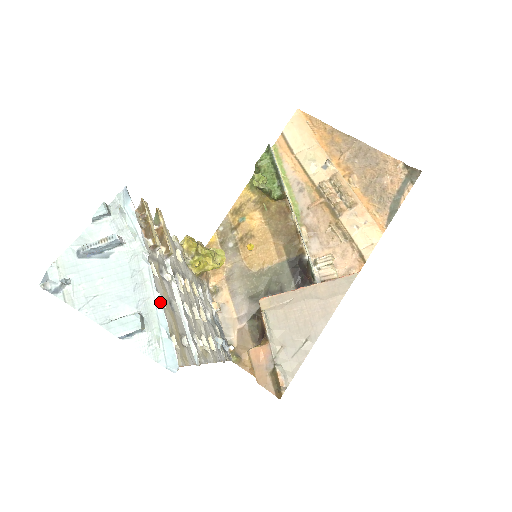
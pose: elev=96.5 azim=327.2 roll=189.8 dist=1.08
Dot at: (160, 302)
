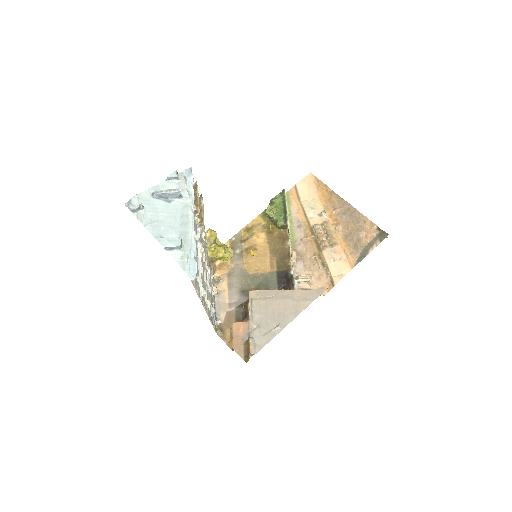
Dot at: (195, 237)
